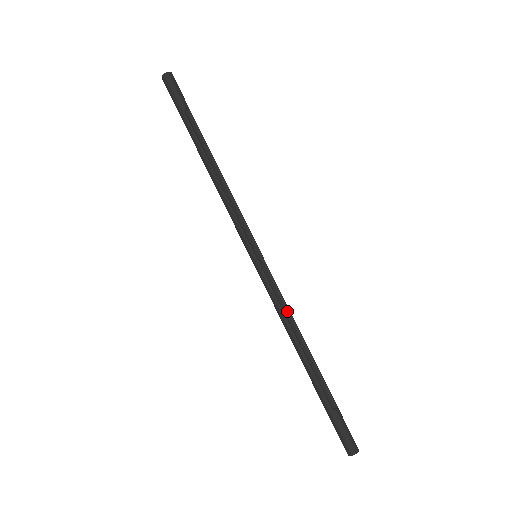
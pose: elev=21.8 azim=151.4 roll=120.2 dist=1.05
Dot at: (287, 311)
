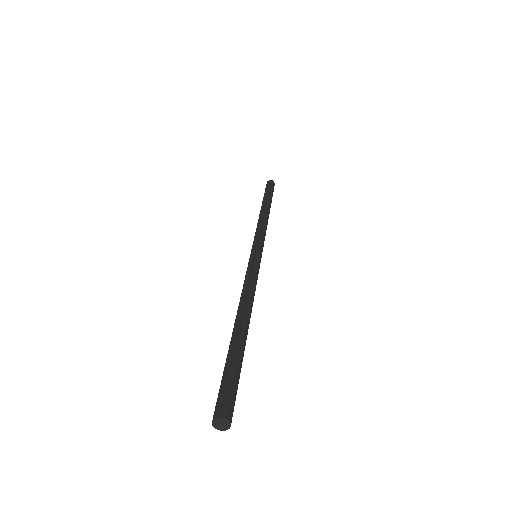
Dot at: (249, 286)
